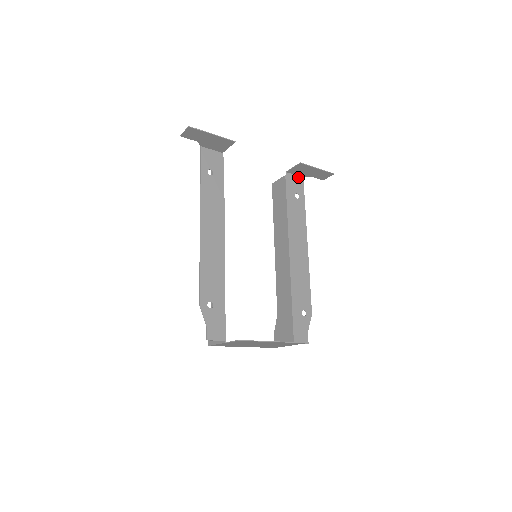
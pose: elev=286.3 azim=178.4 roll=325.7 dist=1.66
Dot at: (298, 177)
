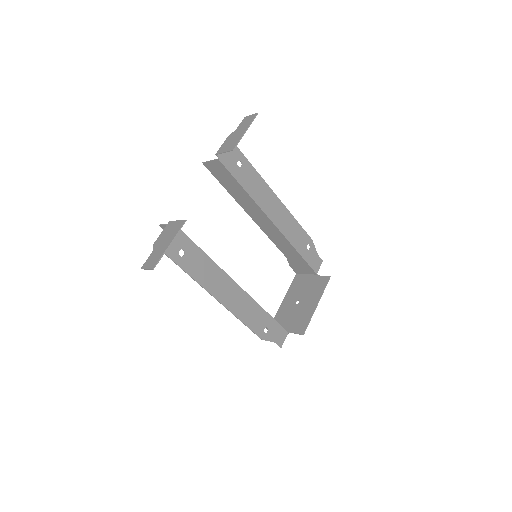
Dot at: occluded
